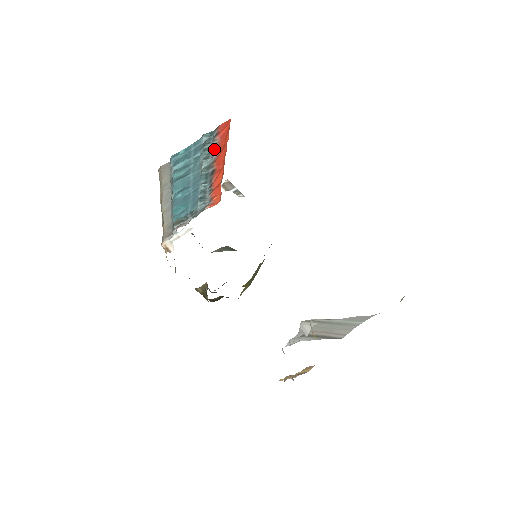
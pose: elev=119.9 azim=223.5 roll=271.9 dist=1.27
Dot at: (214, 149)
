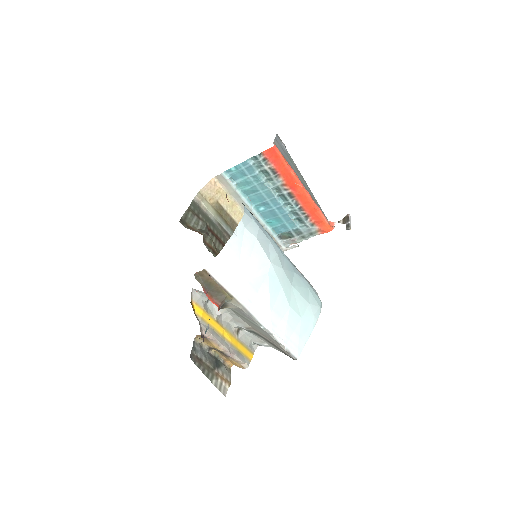
Dot at: (273, 172)
